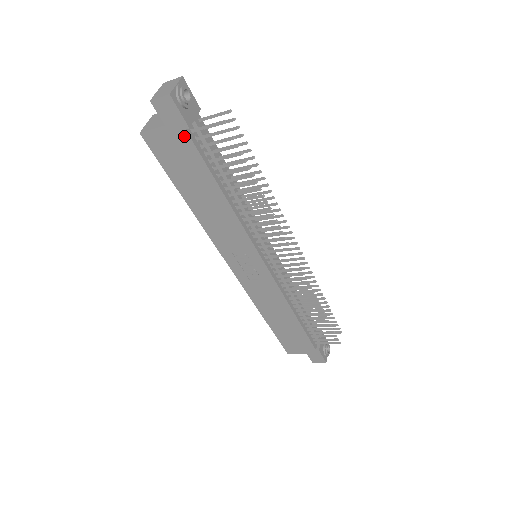
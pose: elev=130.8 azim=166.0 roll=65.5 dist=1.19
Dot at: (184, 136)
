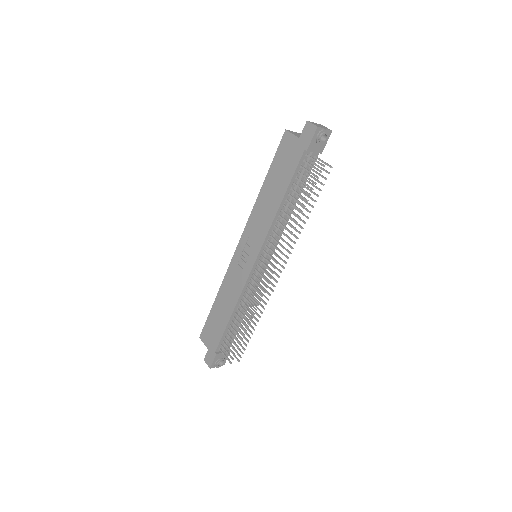
Dot at: (301, 152)
